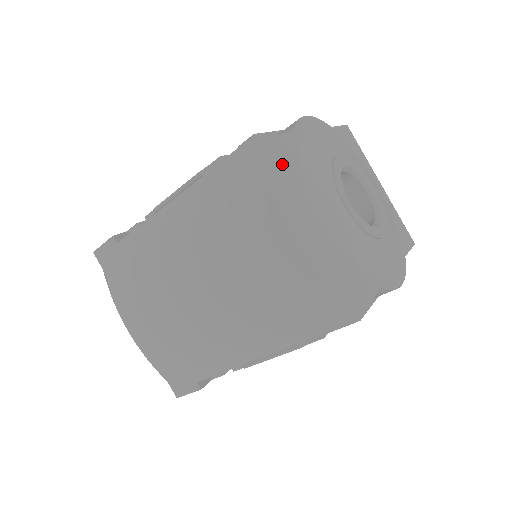
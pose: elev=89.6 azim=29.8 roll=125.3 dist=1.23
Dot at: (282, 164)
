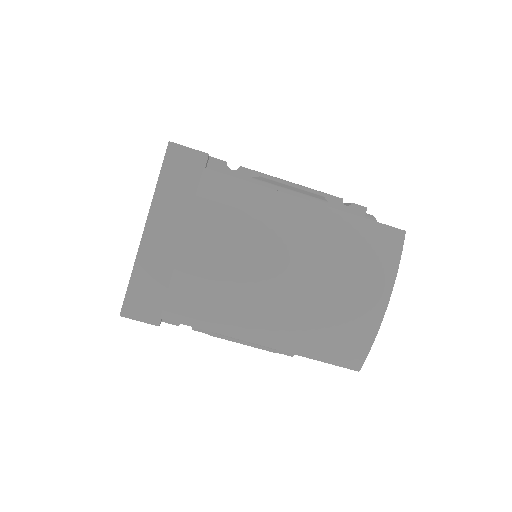
Dot at: occluded
